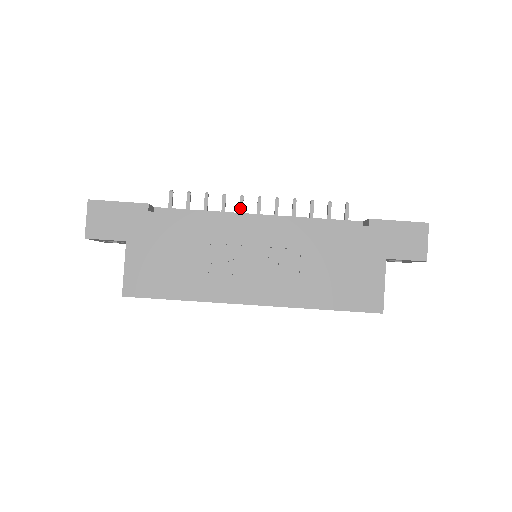
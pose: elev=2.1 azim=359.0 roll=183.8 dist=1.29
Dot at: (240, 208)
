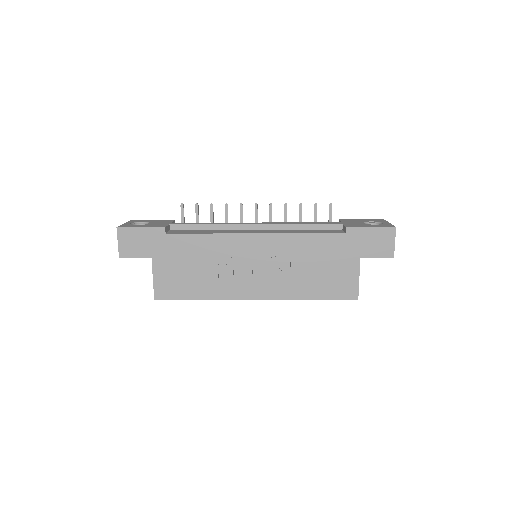
Dot at: (240, 215)
